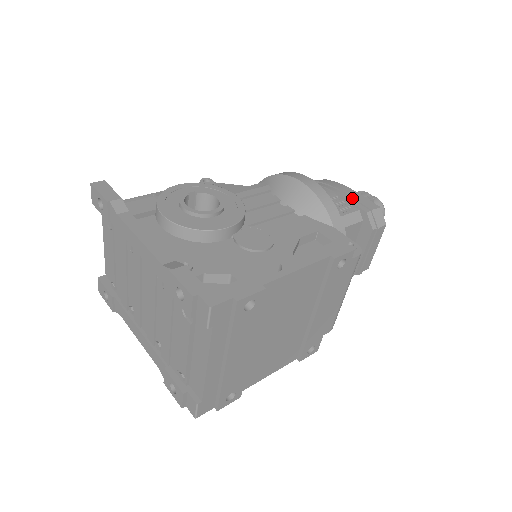
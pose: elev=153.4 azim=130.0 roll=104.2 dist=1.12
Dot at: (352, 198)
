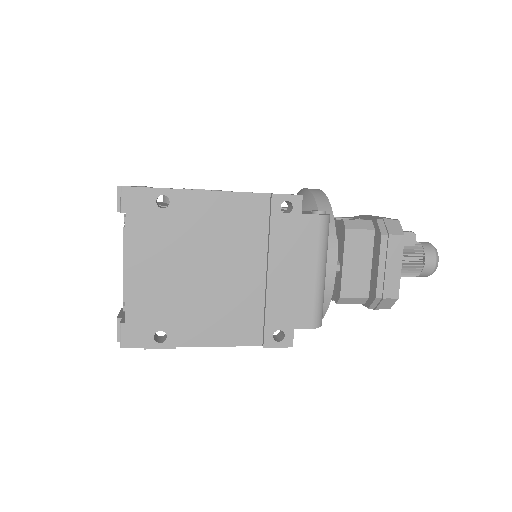
Dot at: (371, 216)
